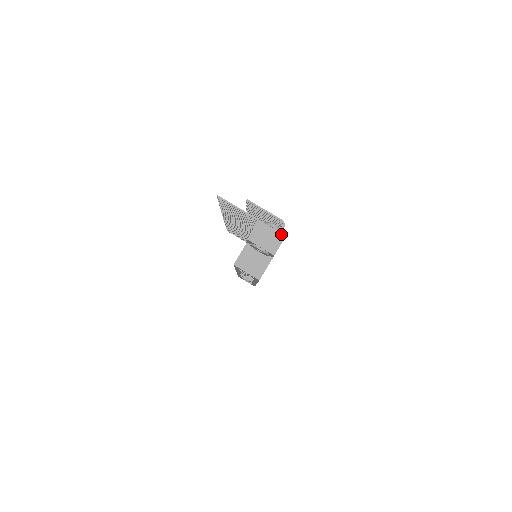
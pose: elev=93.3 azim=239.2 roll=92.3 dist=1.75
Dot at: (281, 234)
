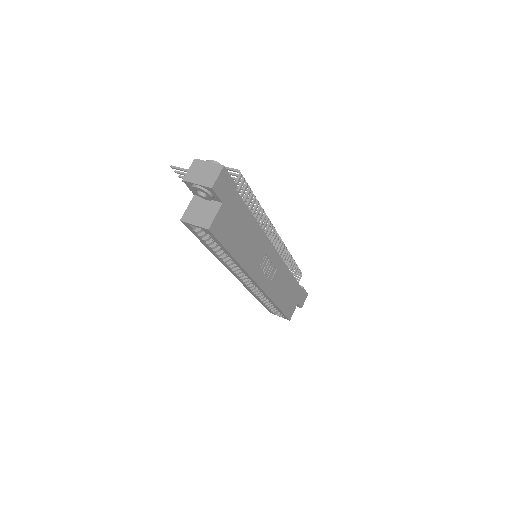
Dot at: (218, 165)
